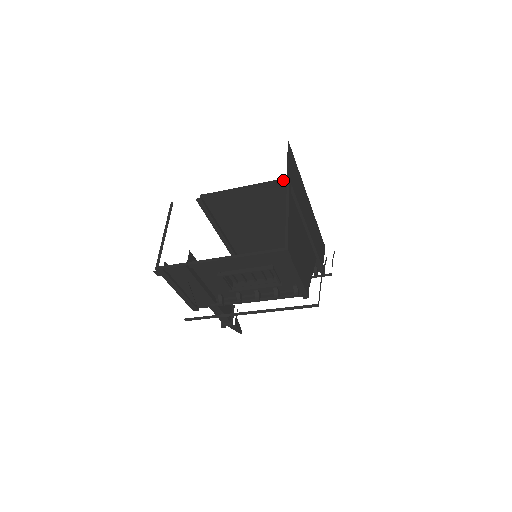
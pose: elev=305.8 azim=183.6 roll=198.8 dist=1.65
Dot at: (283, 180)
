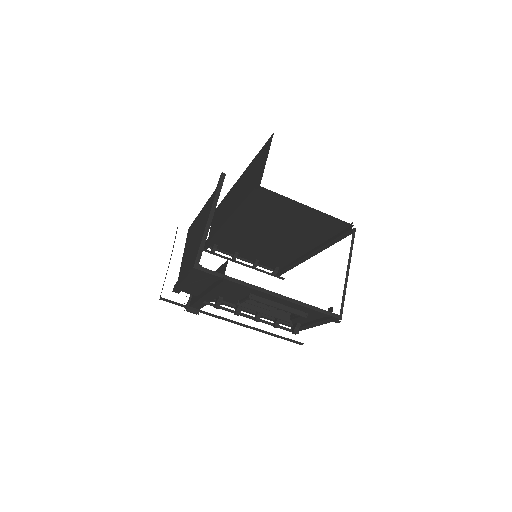
Dot at: (349, 224)
